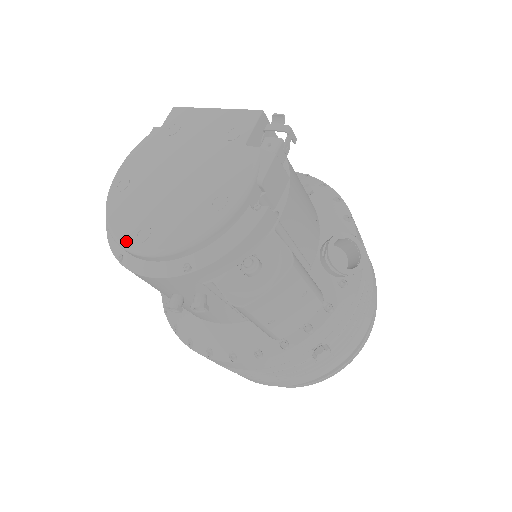
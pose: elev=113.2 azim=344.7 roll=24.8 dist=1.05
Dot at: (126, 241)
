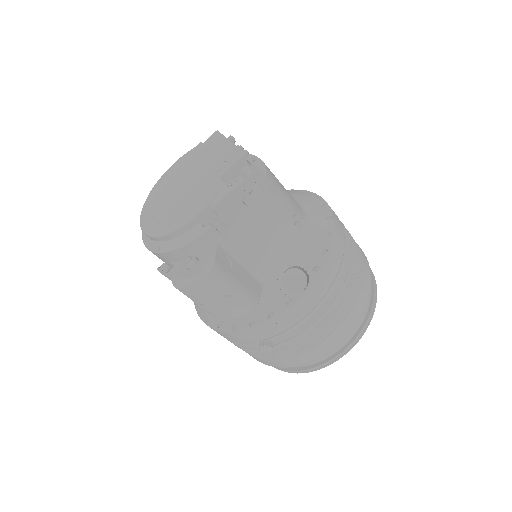
Dot at: (142, 219)
